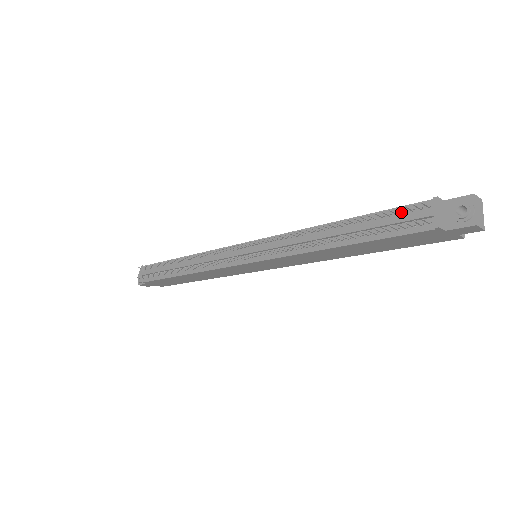
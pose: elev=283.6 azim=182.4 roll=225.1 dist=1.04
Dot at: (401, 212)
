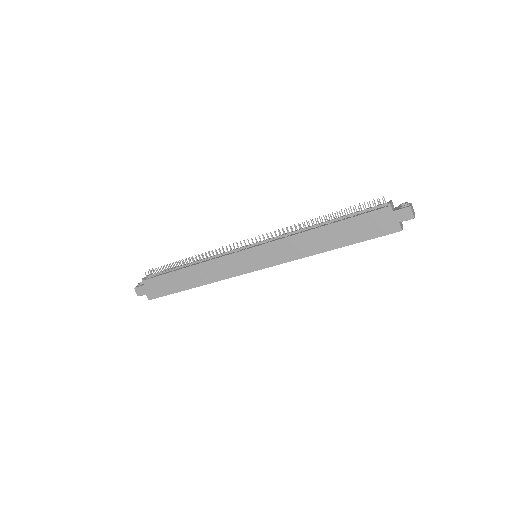
Dot at: occluded
